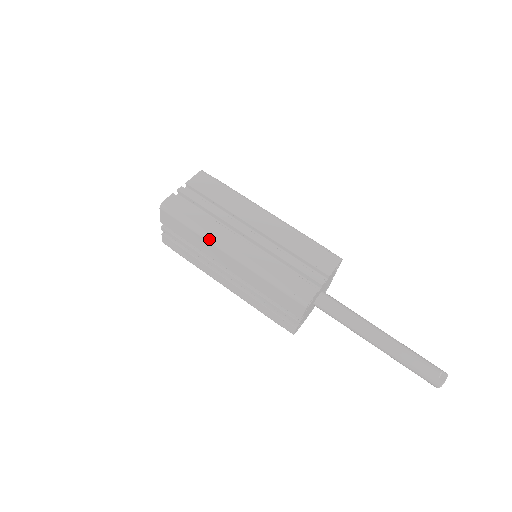
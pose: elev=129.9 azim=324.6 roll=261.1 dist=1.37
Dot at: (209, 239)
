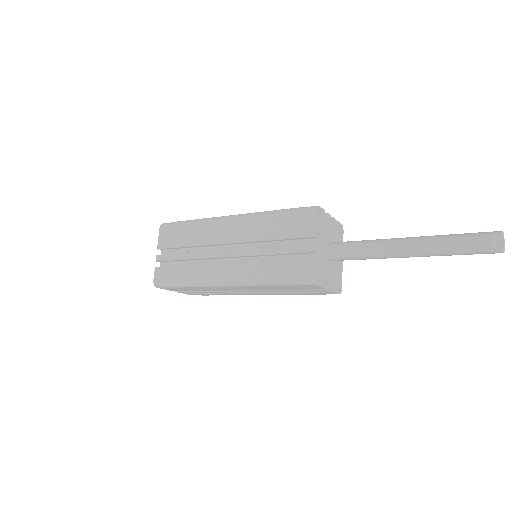
Dot at: (204, 285)
